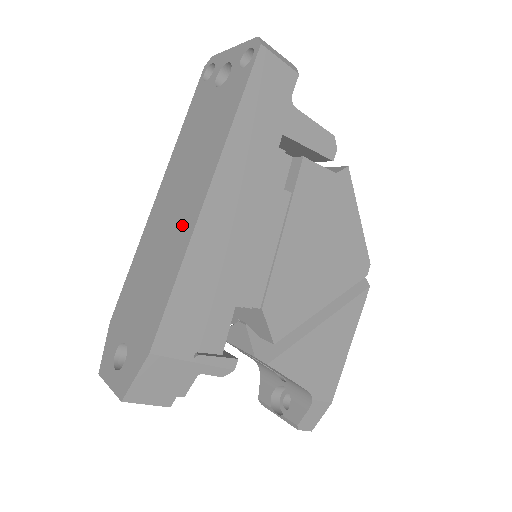
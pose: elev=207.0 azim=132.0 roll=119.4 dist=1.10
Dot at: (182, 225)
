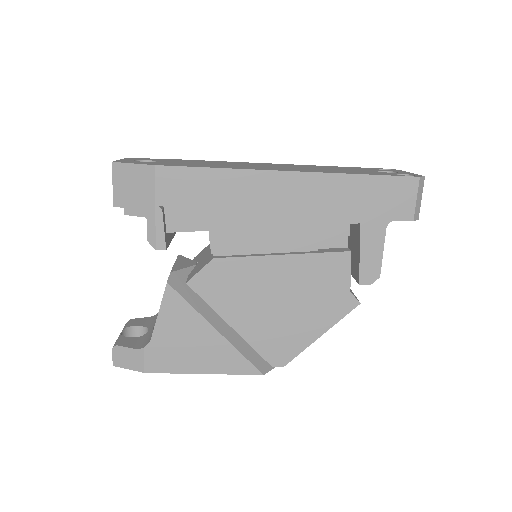
Dot at: (260, 168)
